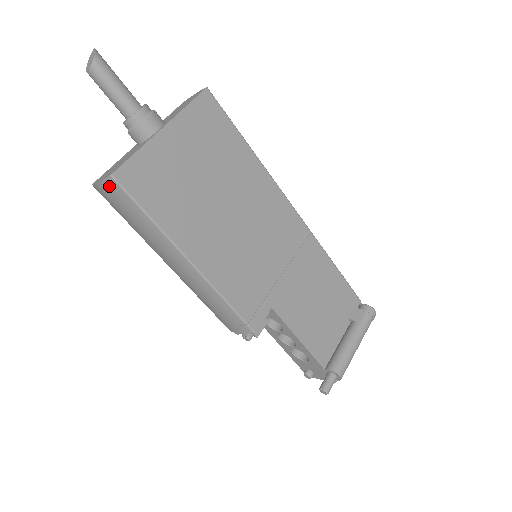
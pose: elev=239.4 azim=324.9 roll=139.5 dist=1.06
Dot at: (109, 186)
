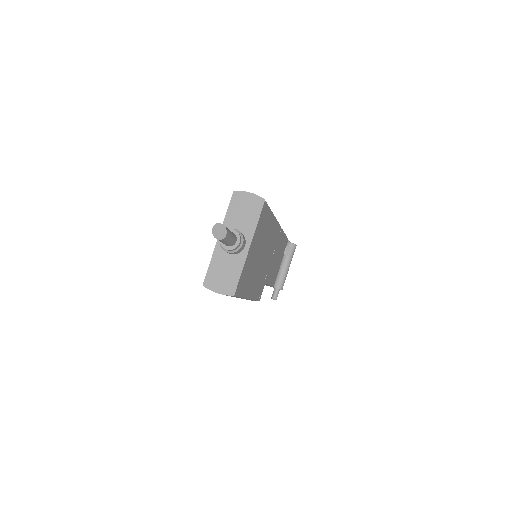
Dot at: (227, 295)
